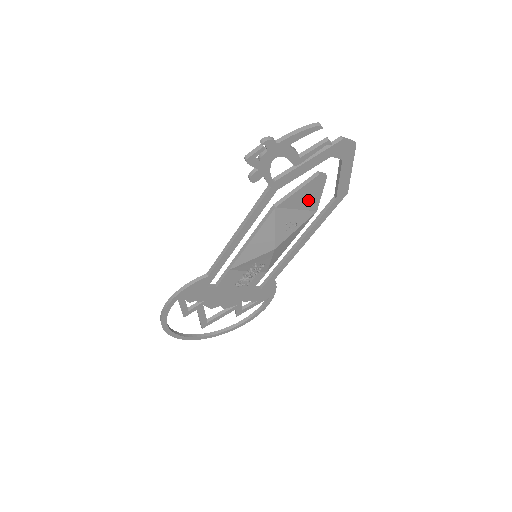
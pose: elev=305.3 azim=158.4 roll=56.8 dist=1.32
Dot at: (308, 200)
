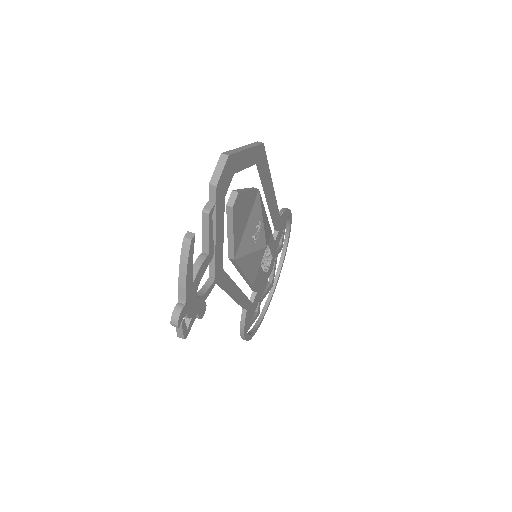
Dot at: (246, 211)
